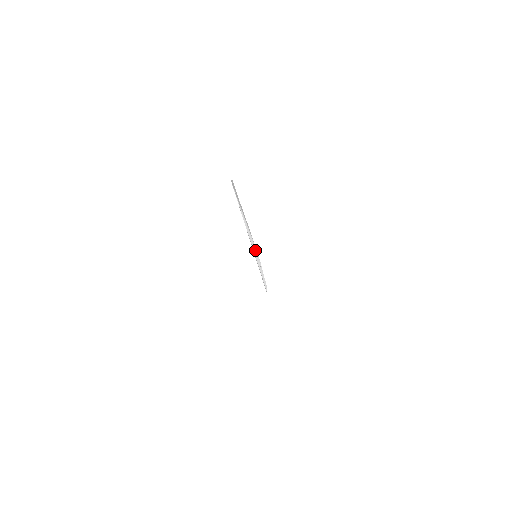
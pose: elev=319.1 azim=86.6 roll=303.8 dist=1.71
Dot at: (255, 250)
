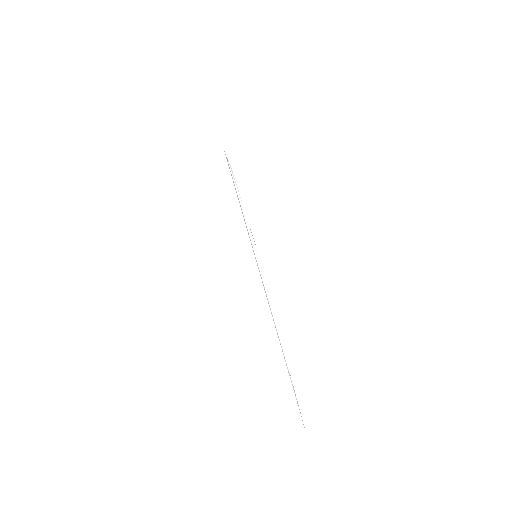
Dot at: (260, 266)
